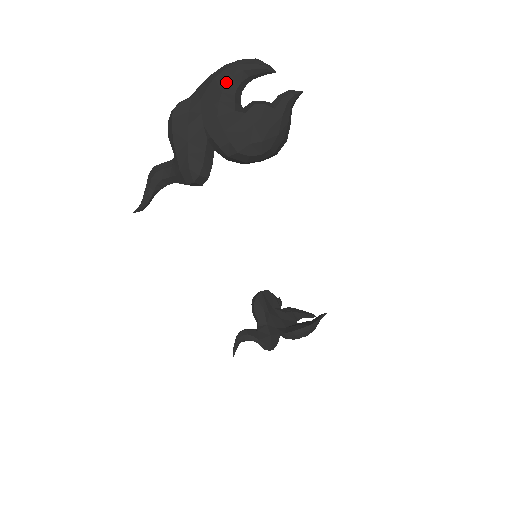
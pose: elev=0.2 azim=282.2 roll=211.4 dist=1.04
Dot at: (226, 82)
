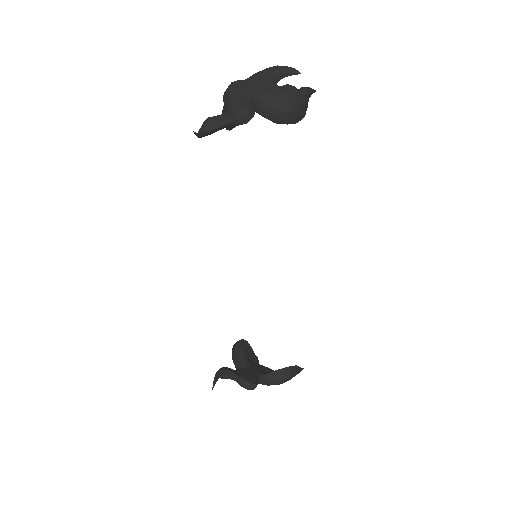
Dot at: (269, 72)
